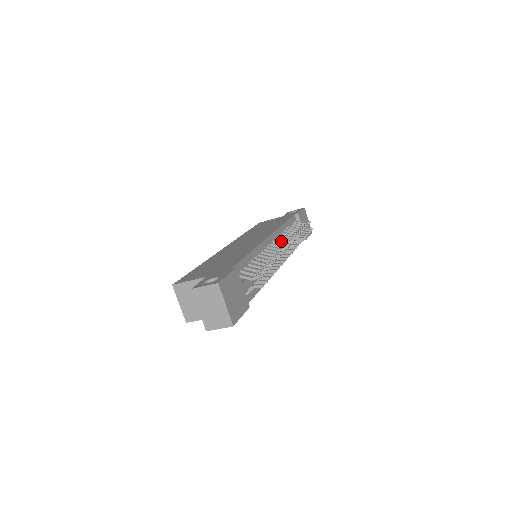
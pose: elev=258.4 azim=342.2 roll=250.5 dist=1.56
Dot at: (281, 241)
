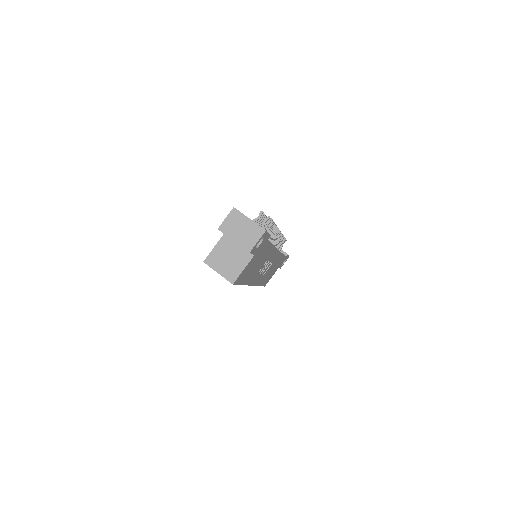
Dot at: occluded
